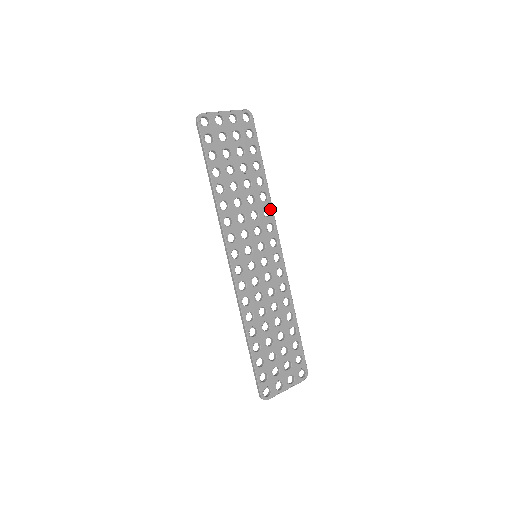
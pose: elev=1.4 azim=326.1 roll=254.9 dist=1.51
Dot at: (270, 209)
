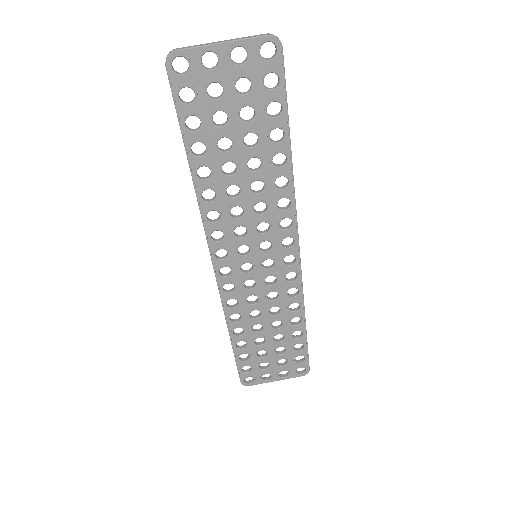
Dot at: (290, 200)
